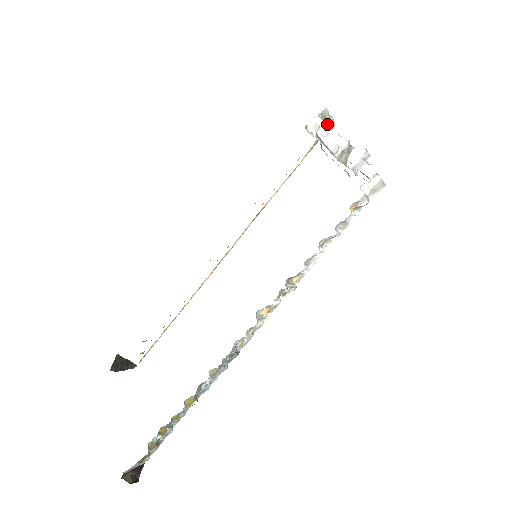
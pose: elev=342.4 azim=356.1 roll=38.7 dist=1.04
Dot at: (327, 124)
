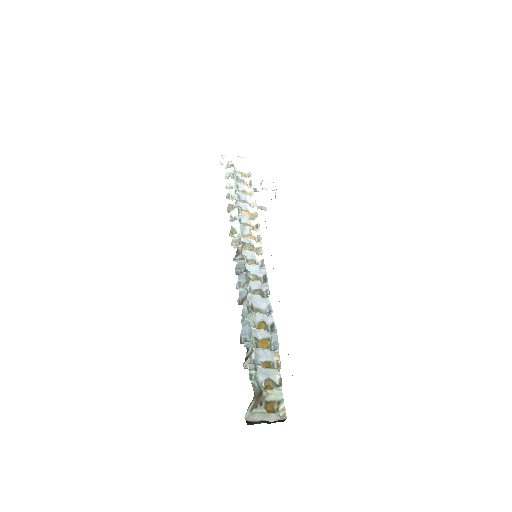
Dot at: occluded
